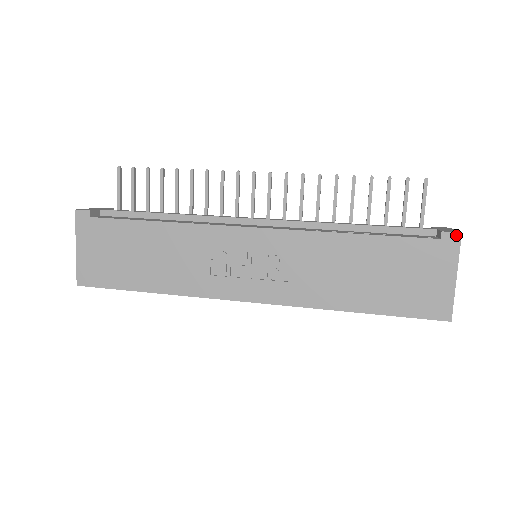
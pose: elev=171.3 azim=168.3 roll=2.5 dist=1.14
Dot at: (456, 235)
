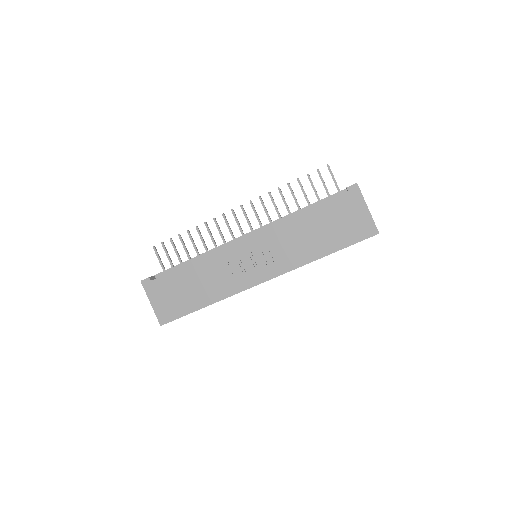
Dot at: (355, 186)
